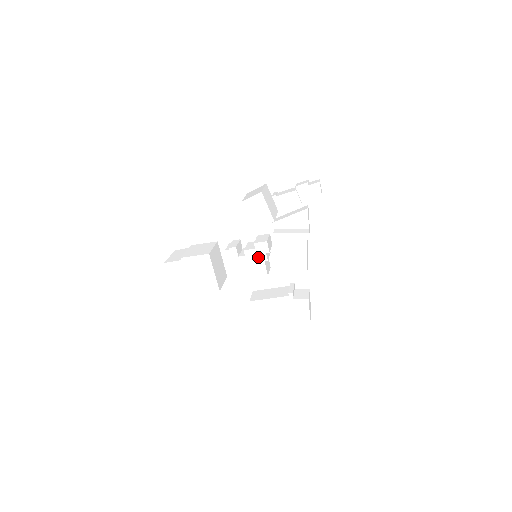
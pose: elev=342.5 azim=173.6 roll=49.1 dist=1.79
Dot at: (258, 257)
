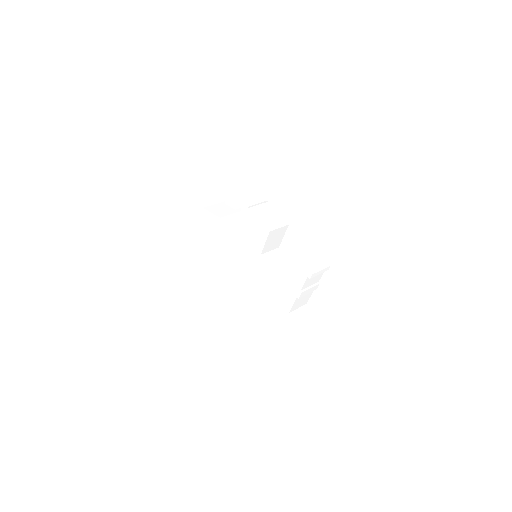
Dot at: (248, 255)
